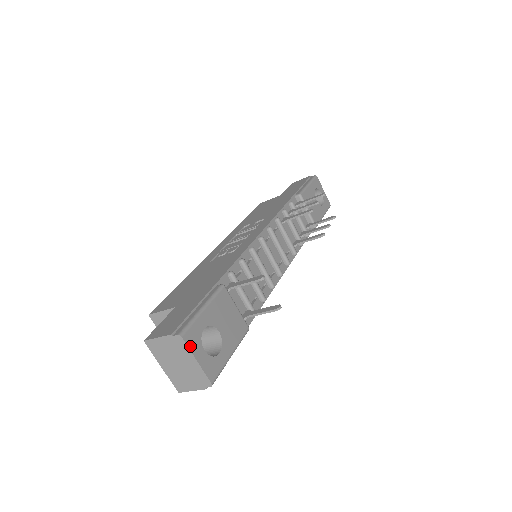
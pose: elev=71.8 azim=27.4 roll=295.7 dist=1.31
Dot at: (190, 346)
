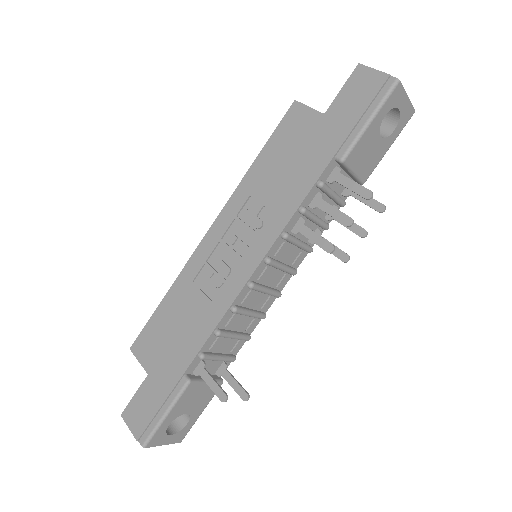
Dot at: (155, 445)
